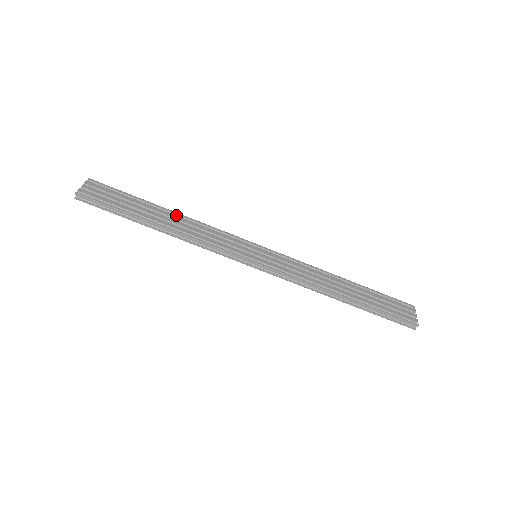
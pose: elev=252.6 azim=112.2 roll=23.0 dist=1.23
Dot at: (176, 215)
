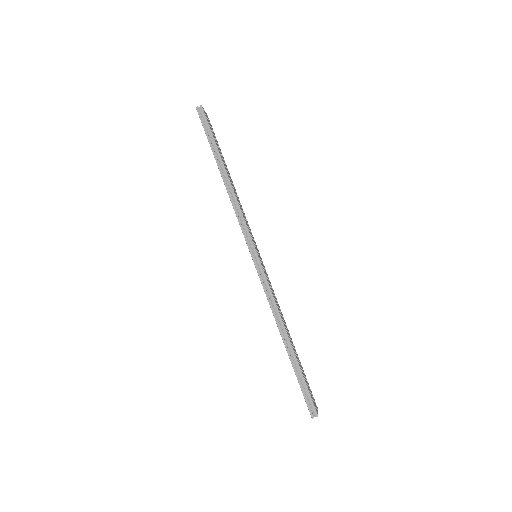
Dot at: occluded
